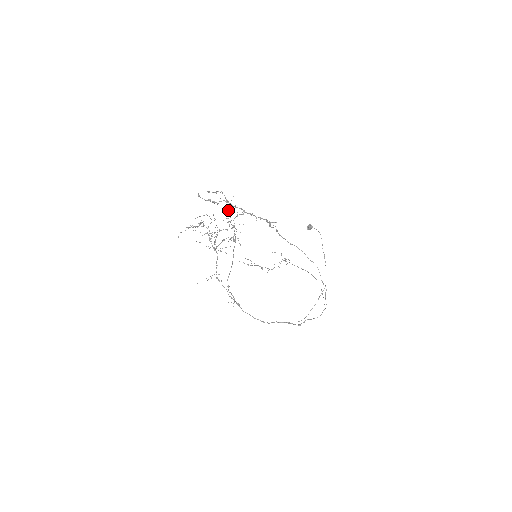
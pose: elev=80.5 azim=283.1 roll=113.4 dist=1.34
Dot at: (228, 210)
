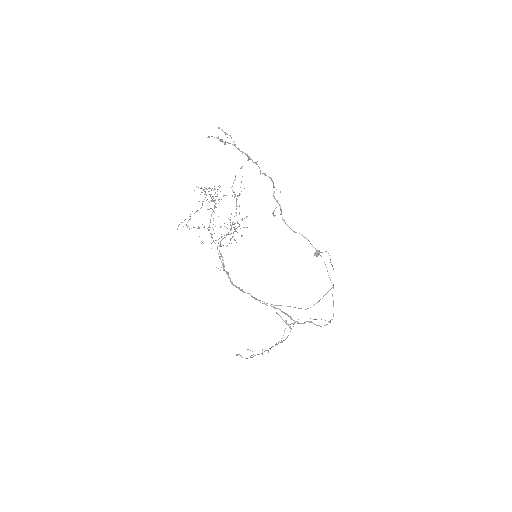
Dot at: occluded
